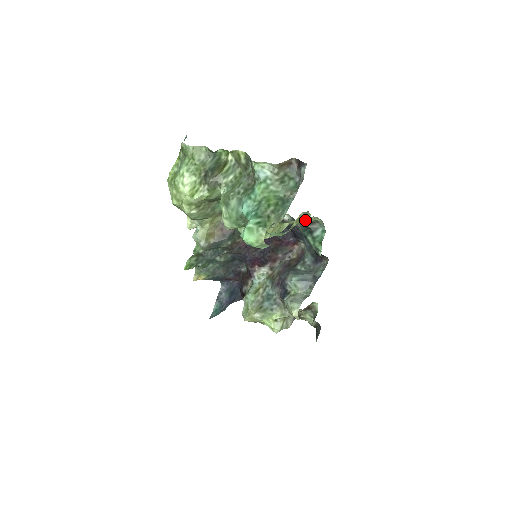
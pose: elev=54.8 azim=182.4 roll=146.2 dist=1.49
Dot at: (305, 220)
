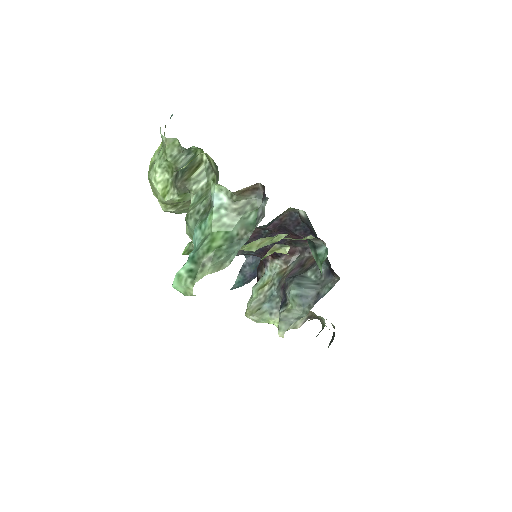
Dot at: (283, 251)
